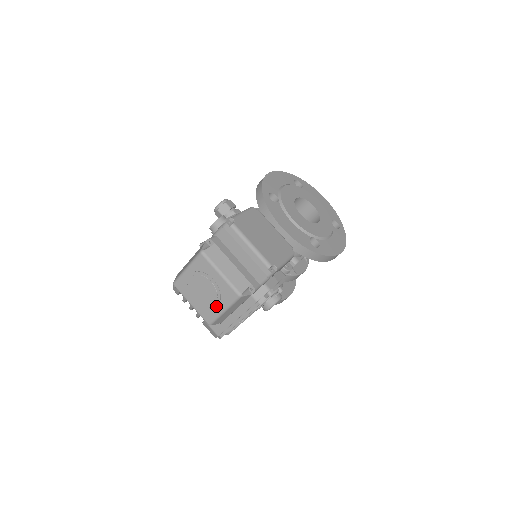
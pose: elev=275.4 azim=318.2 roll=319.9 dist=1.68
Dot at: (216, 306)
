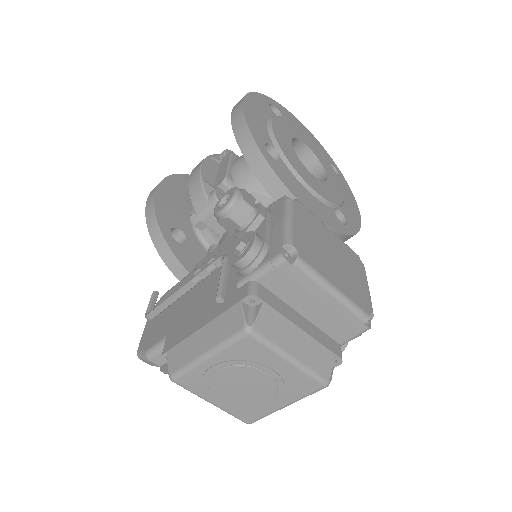
Dot at: (271, 403)
